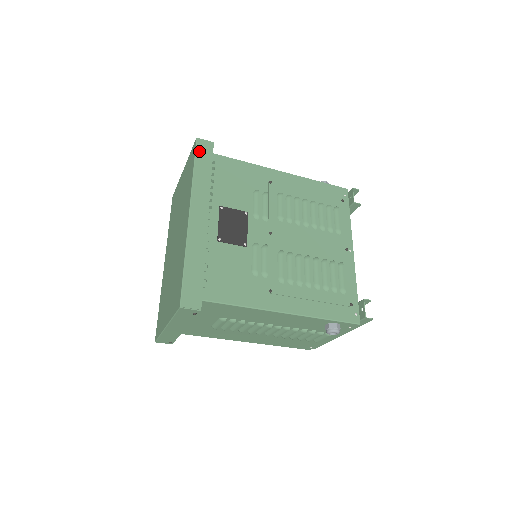
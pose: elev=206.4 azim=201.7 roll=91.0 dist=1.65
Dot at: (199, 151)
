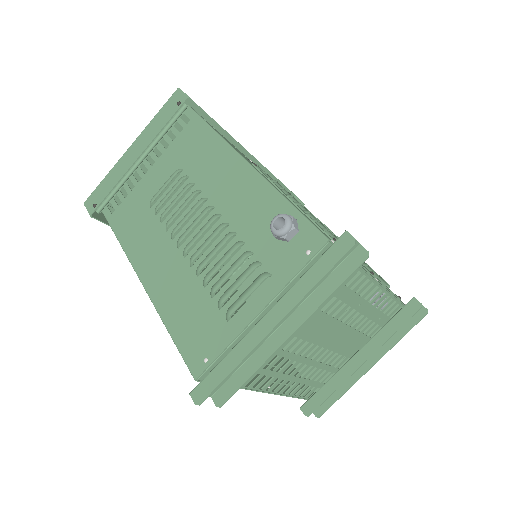
Dot at: occluded
